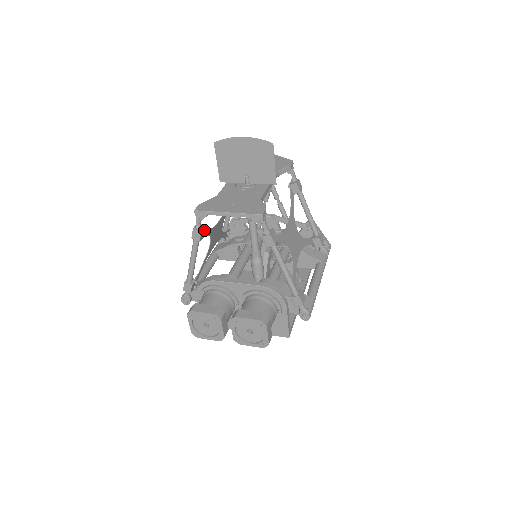
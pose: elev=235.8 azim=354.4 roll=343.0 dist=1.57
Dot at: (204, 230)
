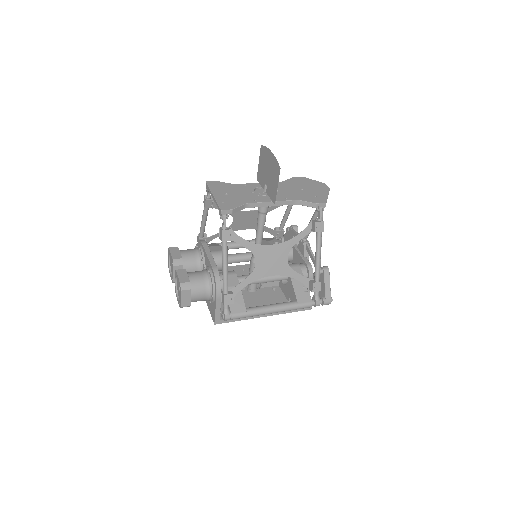
Dot at: (212, 202)
